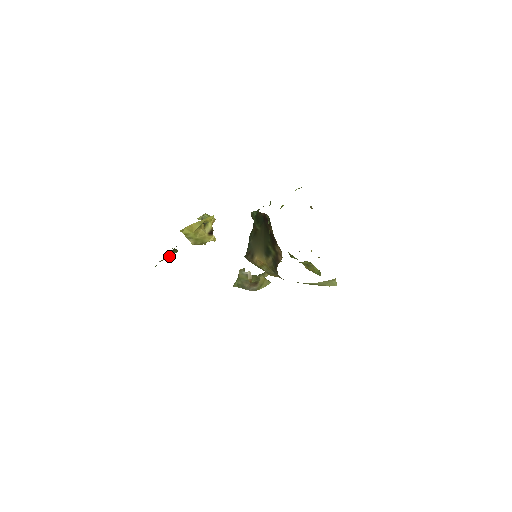
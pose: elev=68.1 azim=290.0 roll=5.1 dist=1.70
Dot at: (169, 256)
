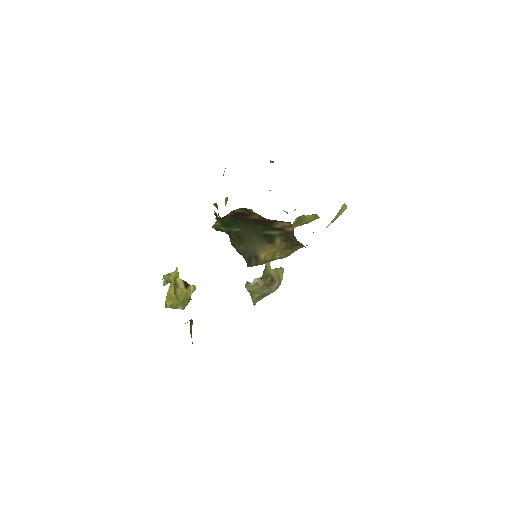
Dot at: (191, 332)
